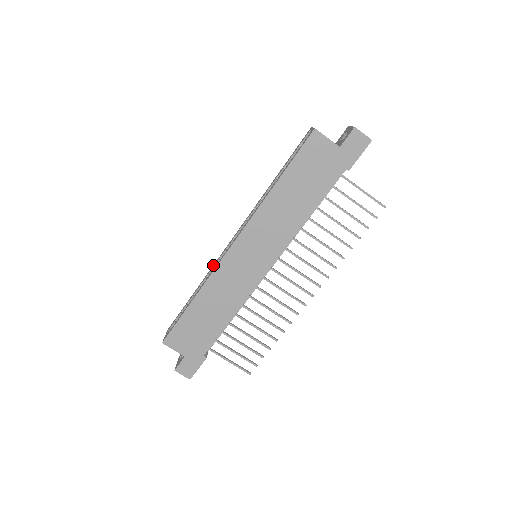
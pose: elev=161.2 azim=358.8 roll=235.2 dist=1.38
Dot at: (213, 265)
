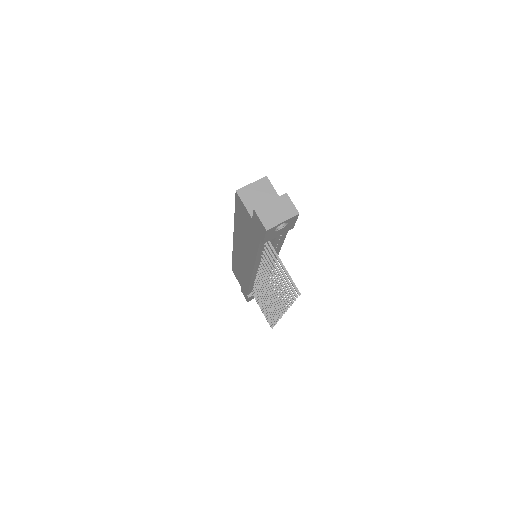
Dot at: occluded
